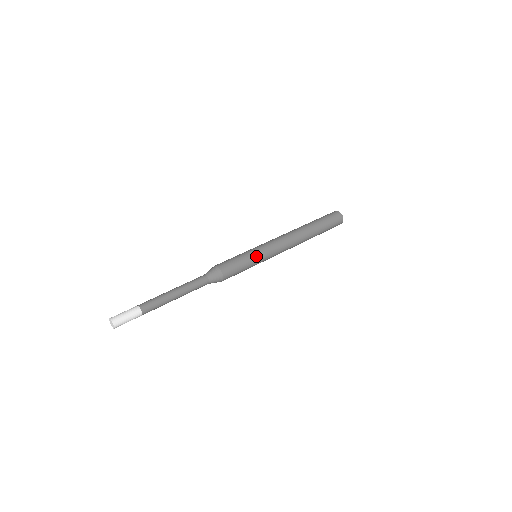
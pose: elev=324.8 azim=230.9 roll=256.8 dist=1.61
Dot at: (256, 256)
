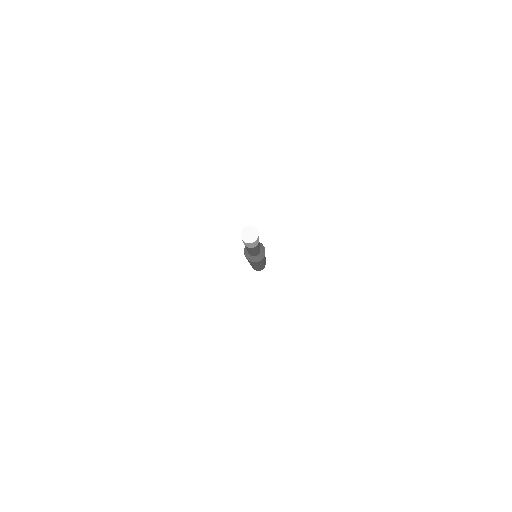
Dot at: occluded
